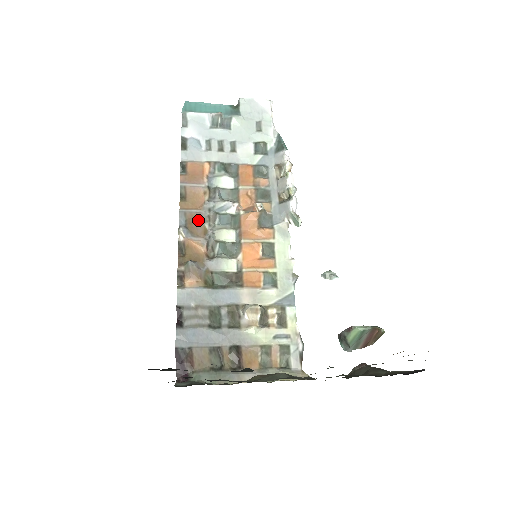
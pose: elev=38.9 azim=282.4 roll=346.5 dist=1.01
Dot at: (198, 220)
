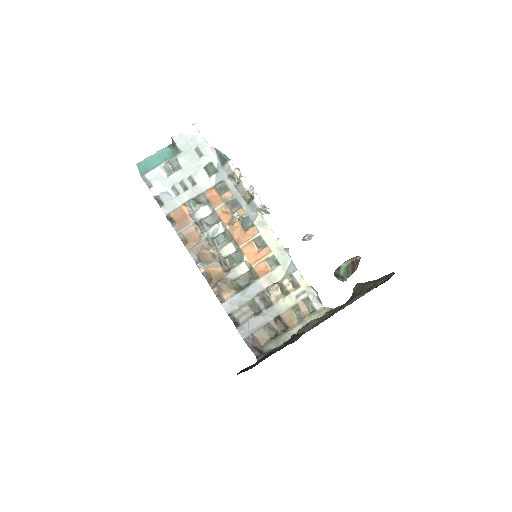
Dot at: (204, 251)
